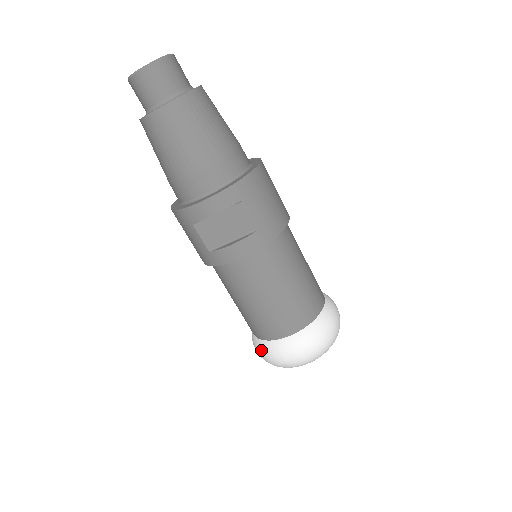
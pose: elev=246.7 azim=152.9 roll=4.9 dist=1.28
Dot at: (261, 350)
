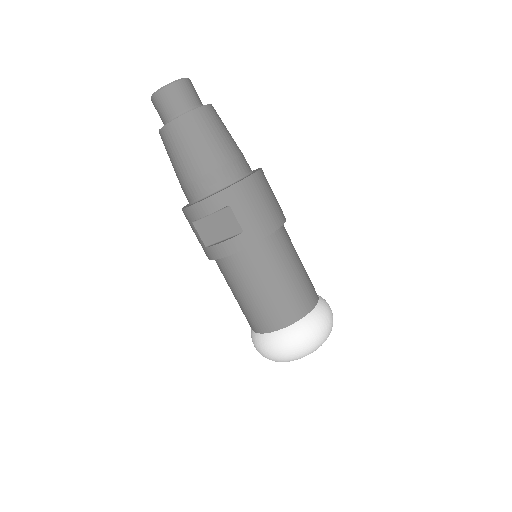
Dot at: (253, 341)
